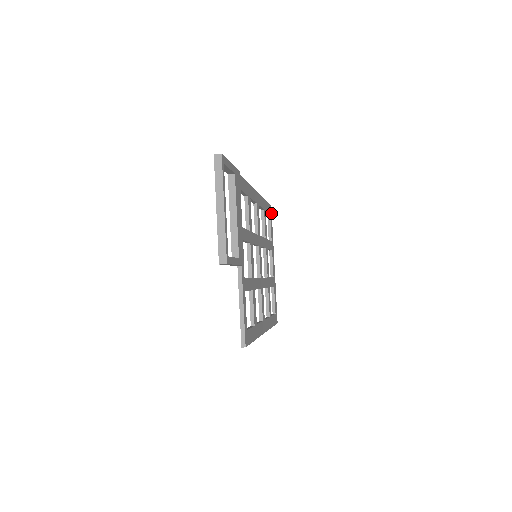
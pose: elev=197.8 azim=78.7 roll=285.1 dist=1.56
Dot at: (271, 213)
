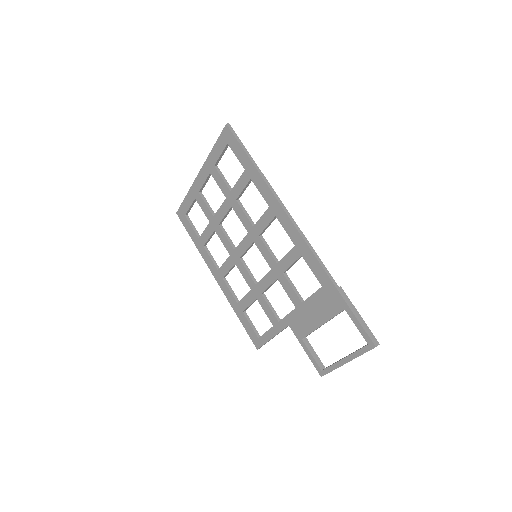
Dot at: (226, 132)
